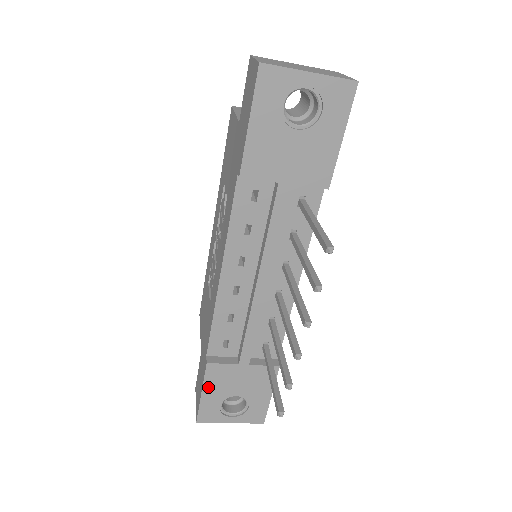
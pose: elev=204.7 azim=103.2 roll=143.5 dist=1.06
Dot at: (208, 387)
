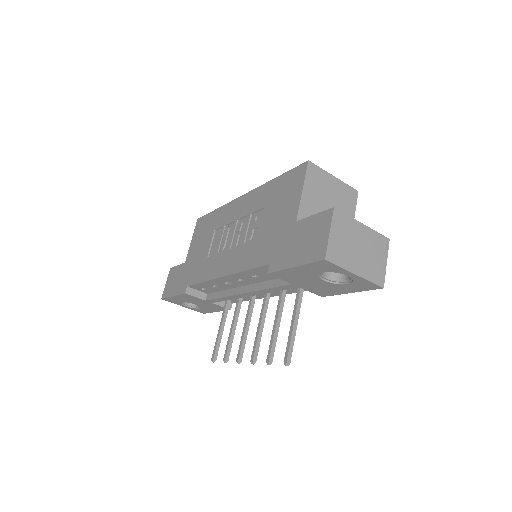
Dot at: (179, 297)
